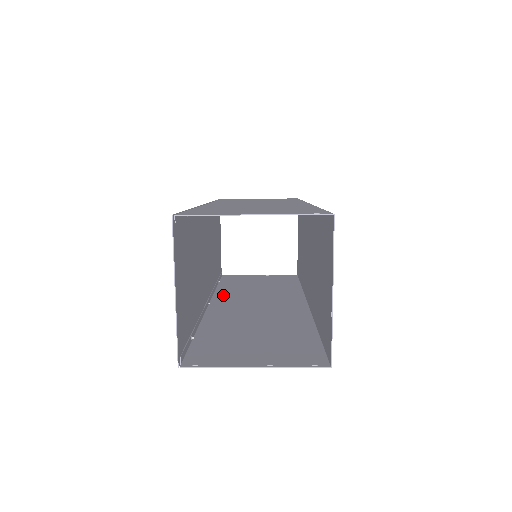
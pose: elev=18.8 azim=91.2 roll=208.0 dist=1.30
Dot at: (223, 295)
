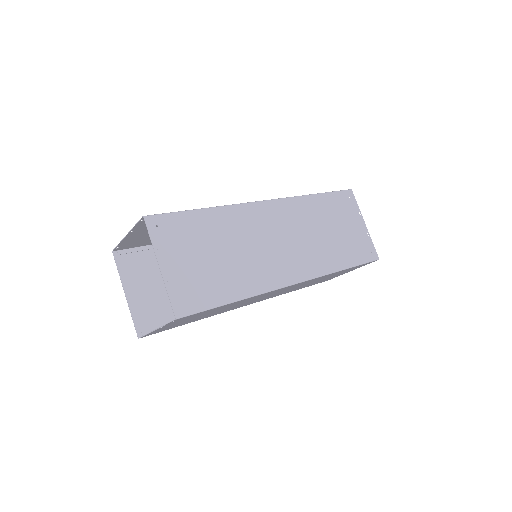
Dot at: occluded
